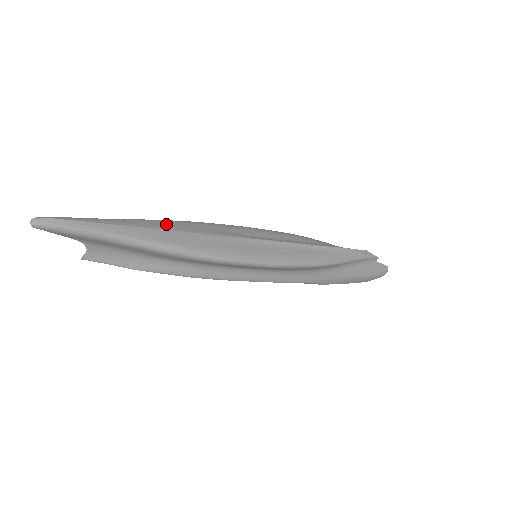
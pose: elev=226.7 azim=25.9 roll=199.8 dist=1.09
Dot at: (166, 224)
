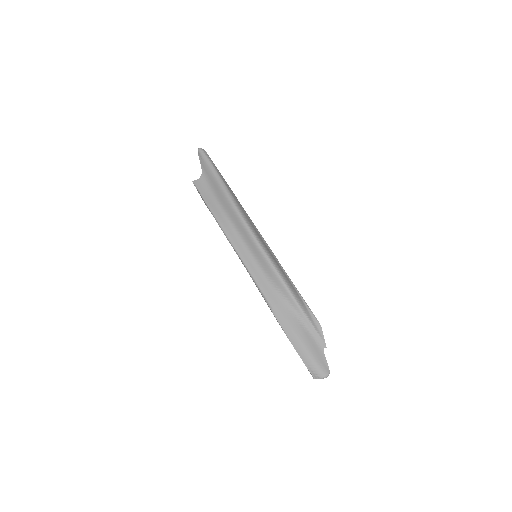
Dot at: occluded
